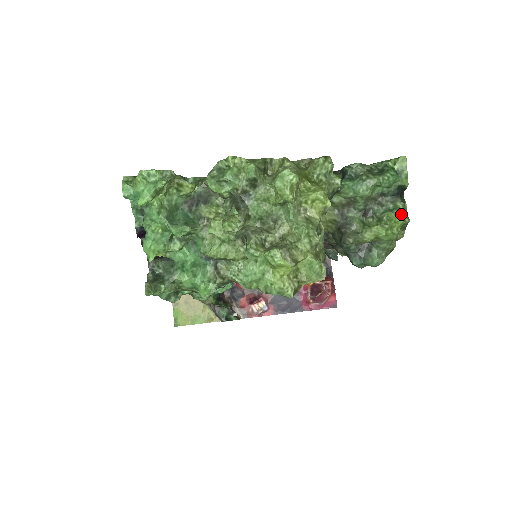
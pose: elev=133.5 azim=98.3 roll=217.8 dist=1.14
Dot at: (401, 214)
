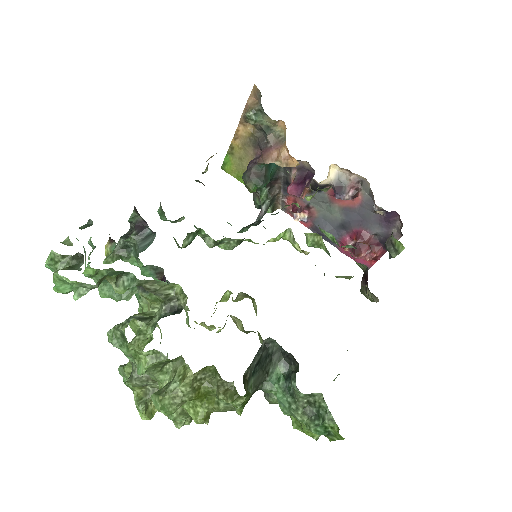
Dot at: occluded
